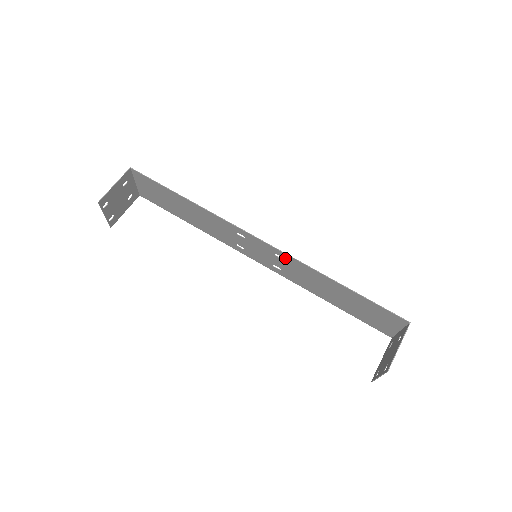
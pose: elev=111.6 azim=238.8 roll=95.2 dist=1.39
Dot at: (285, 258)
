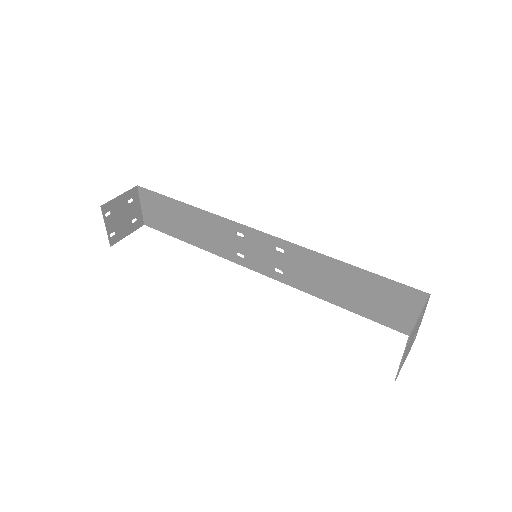
Dot at: (286, 249)
